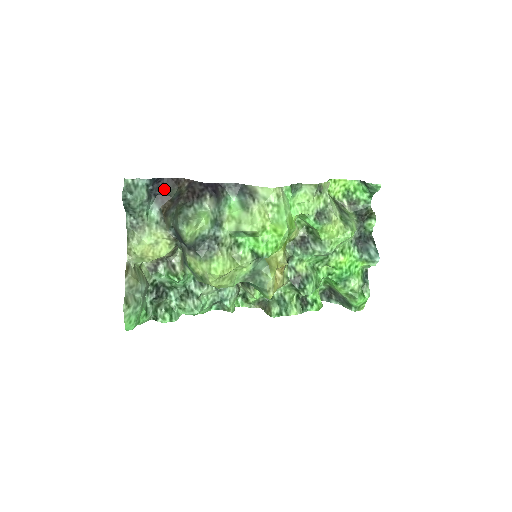
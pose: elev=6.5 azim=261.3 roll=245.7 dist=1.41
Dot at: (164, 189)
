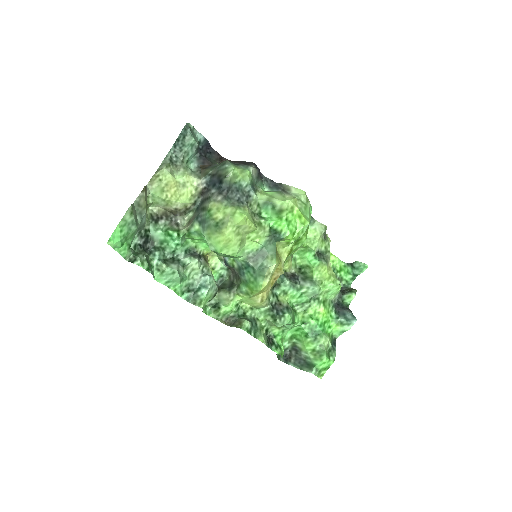
Dot at: (209, 156)
